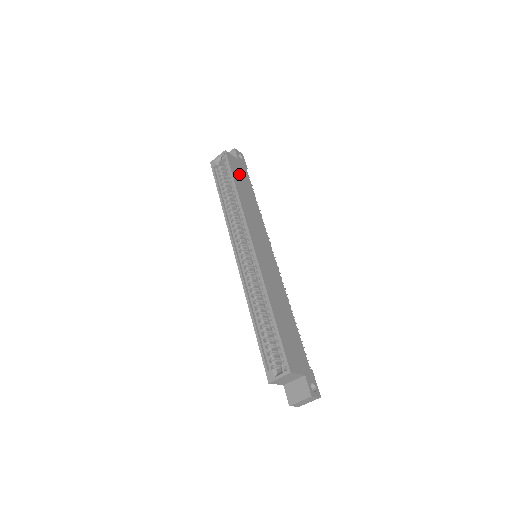
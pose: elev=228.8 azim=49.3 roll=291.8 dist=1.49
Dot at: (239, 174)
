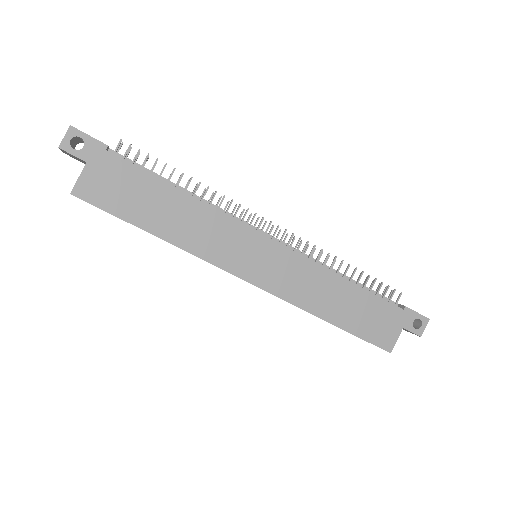
Dot at: (122, 194)
